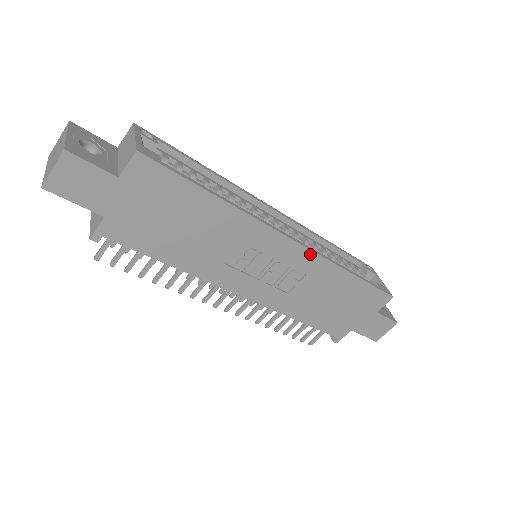
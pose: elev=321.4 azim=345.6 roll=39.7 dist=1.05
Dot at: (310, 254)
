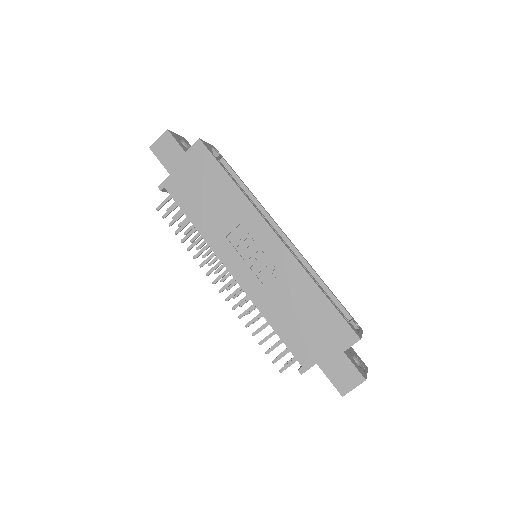
Dot at: (288, 253)
